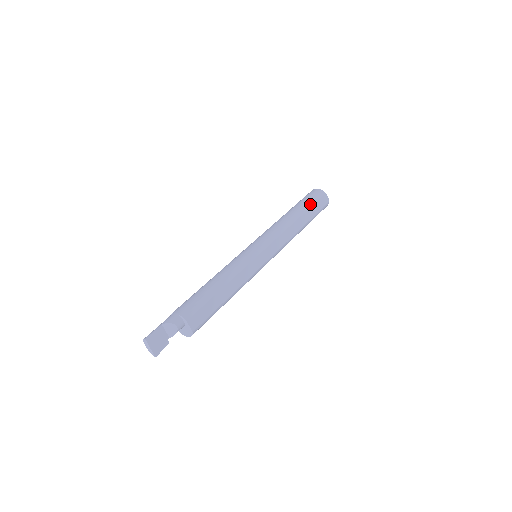
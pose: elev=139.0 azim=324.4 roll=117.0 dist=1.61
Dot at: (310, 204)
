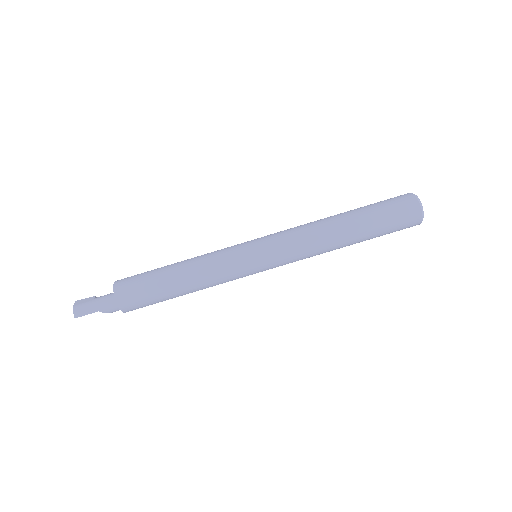
Dot at: occluded
